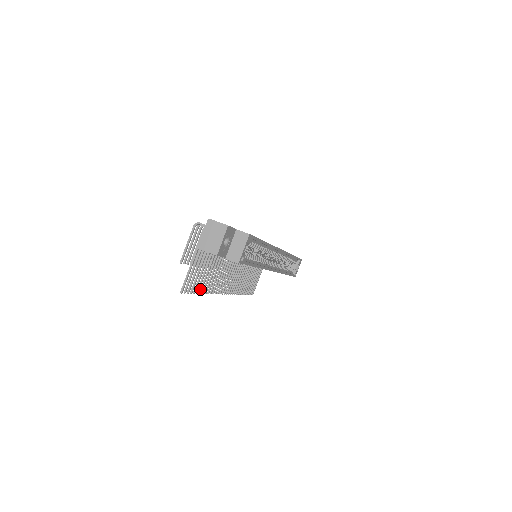
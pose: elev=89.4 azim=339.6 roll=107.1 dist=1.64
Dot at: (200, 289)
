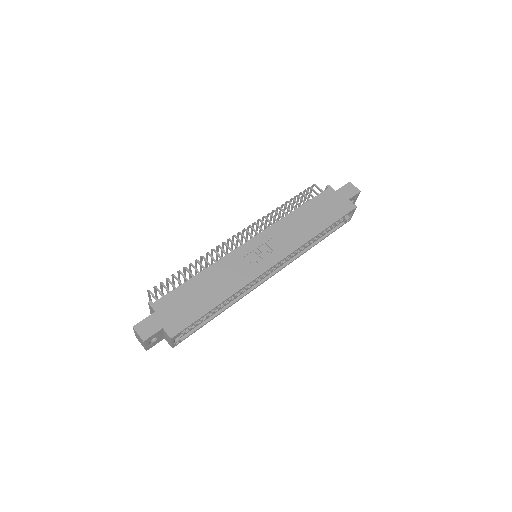
Dot at: occluded
